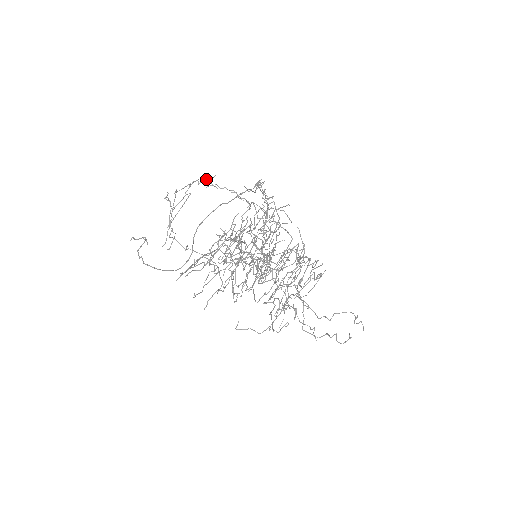
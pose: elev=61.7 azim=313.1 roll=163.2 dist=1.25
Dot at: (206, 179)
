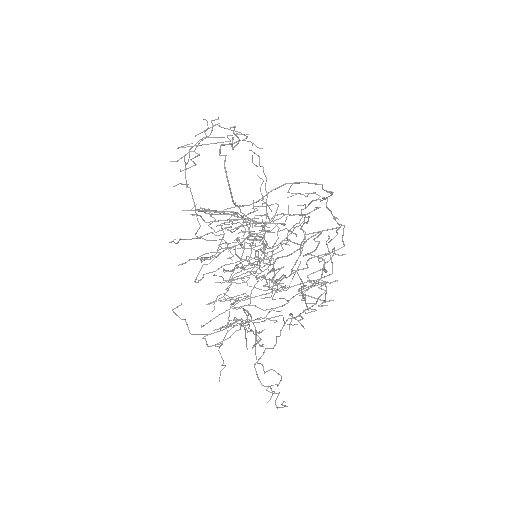
Dot at: (253, 143)
